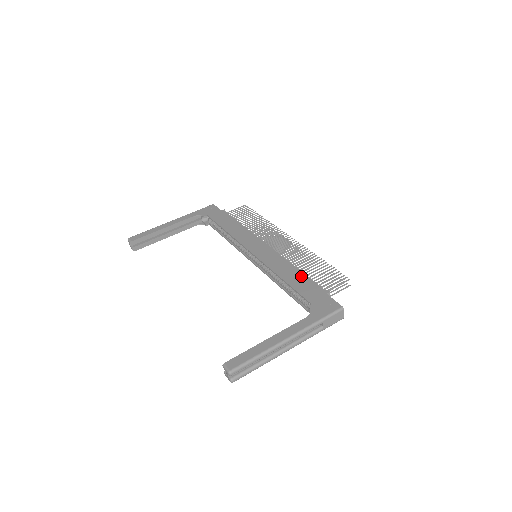
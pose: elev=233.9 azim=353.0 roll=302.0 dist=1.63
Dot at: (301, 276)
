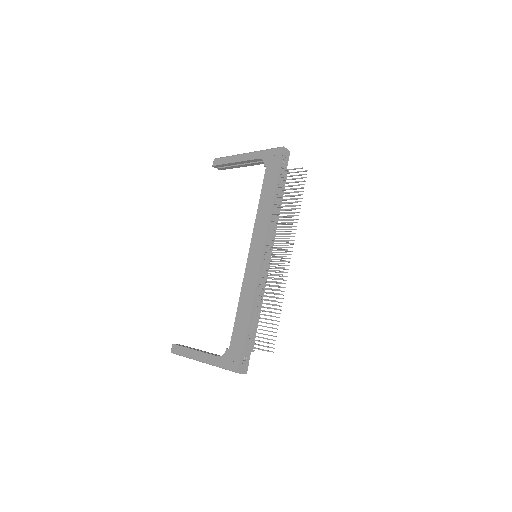
Dot at: (247, 316)
